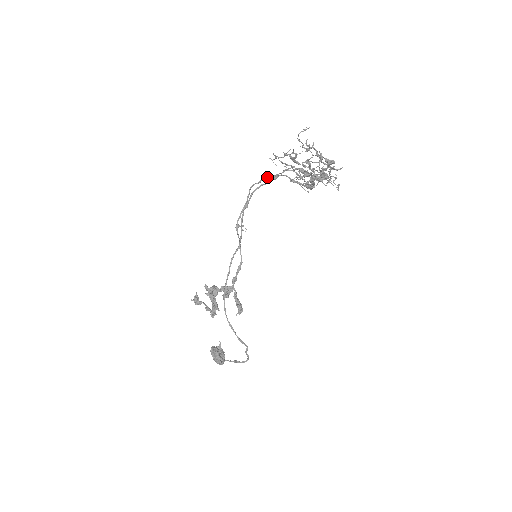
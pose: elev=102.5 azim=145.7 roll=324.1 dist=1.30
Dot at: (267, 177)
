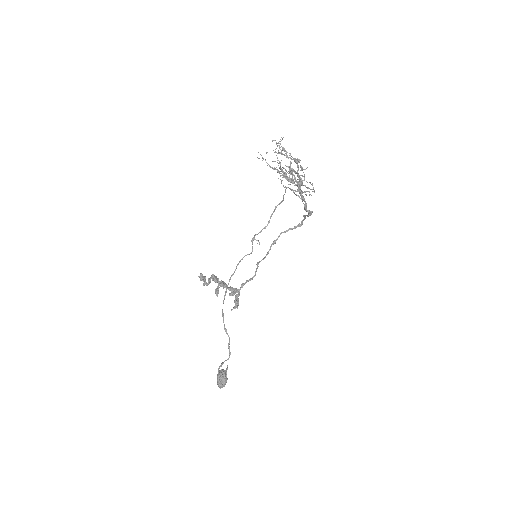
Dot at: (279, 203)
